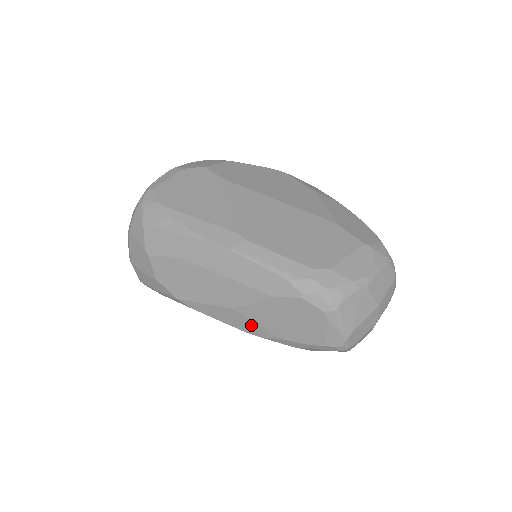
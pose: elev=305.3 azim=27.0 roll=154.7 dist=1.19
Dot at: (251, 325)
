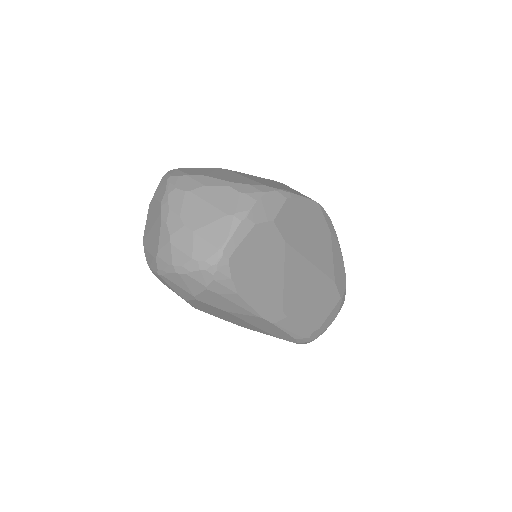
Dot at: occluded
